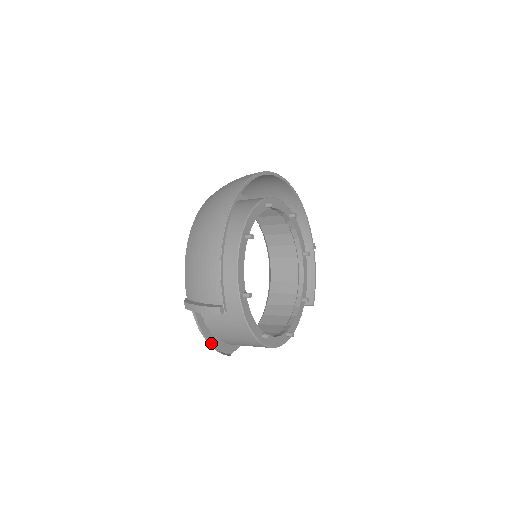
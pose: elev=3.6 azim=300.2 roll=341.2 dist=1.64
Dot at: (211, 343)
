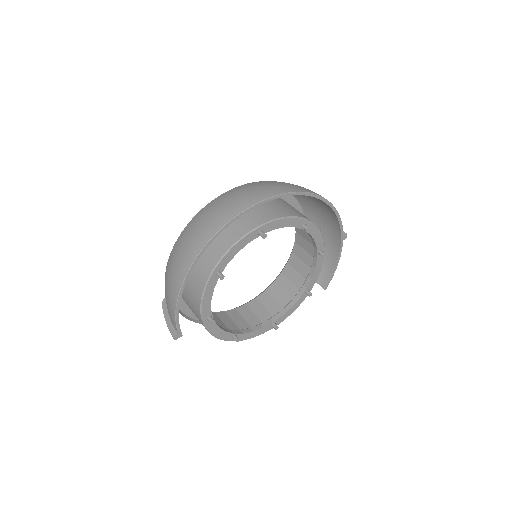
Dot at: (197, 318)
